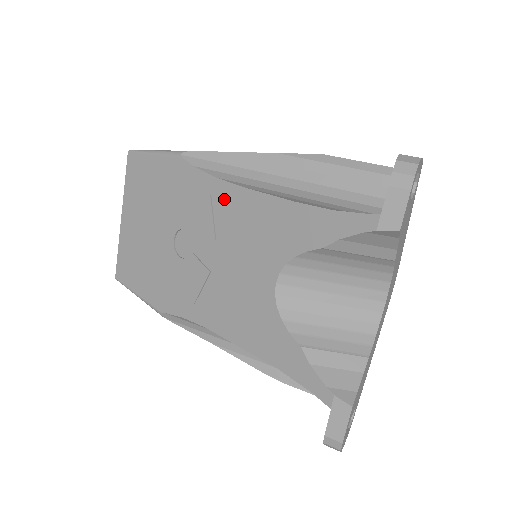
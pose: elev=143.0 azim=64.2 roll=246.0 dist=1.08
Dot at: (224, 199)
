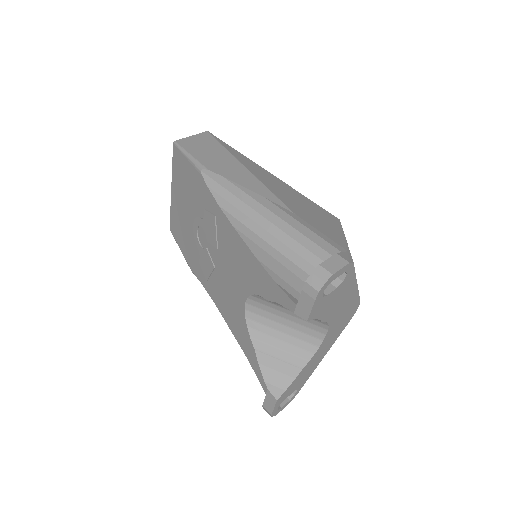
Dot at: (222, 224)
